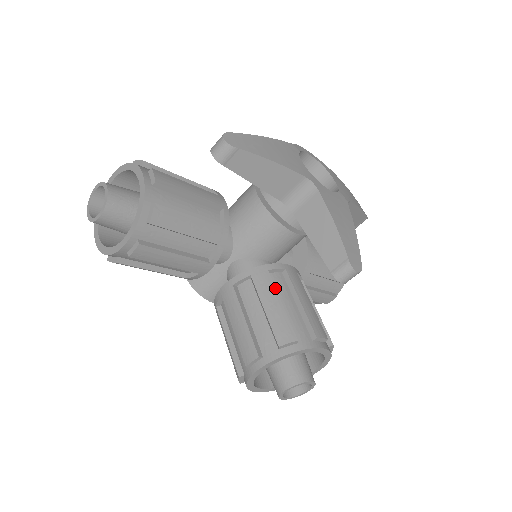
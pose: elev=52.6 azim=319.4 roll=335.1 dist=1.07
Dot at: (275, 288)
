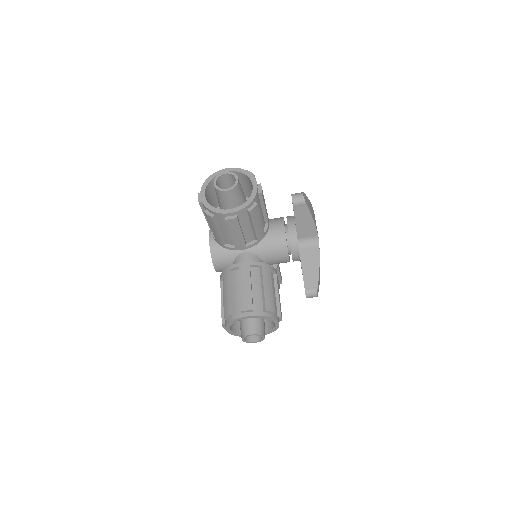
Dot at: (271, 280)
